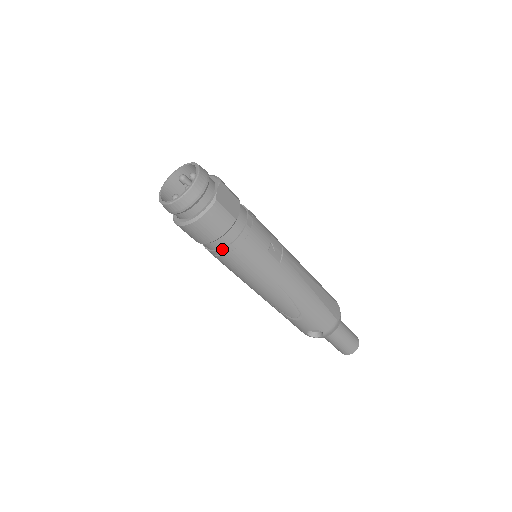
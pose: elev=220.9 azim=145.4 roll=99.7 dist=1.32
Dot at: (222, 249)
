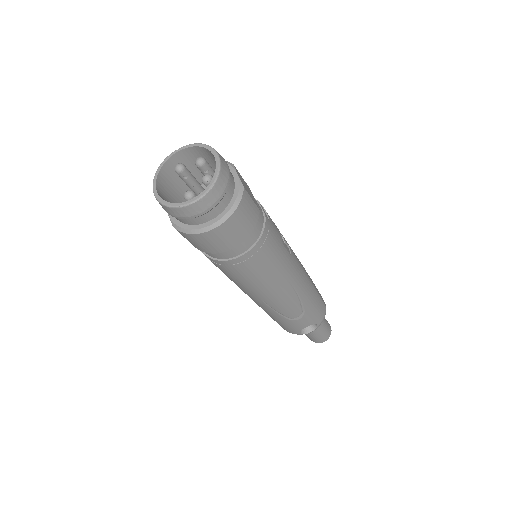
Dot at: (245, 253)
